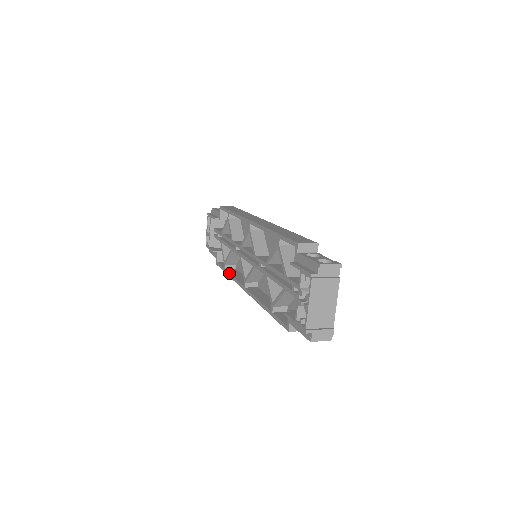
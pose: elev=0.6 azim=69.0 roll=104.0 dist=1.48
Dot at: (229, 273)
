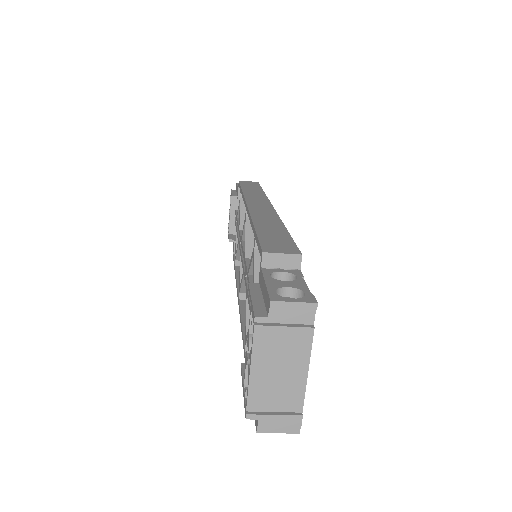
Dot at: (235, 273)
